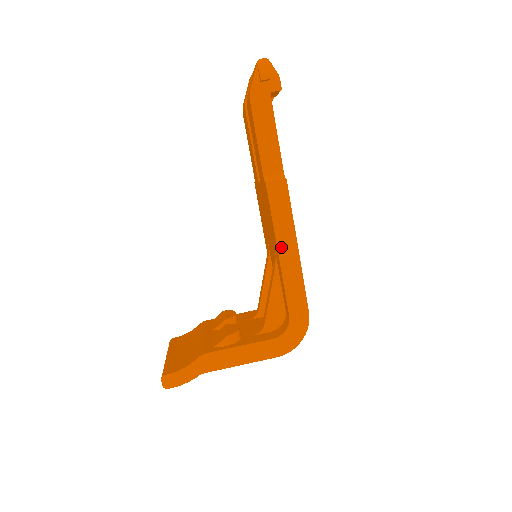
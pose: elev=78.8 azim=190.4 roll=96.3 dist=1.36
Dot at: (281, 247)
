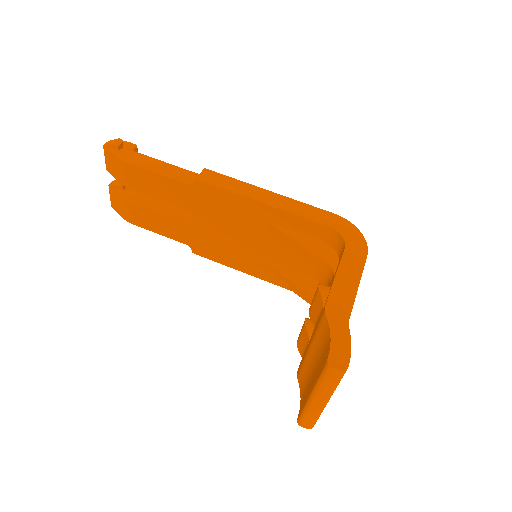
Dot at: (258, 199)
